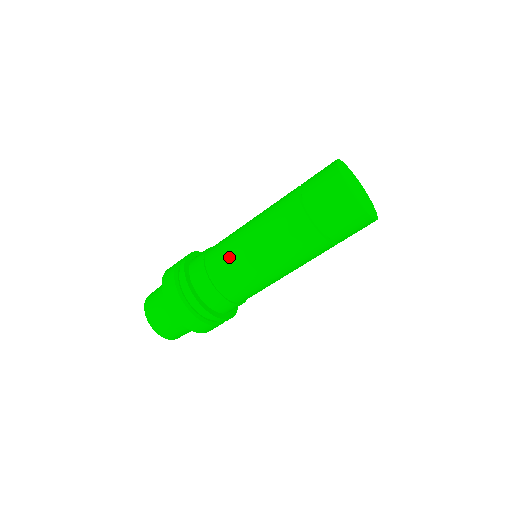
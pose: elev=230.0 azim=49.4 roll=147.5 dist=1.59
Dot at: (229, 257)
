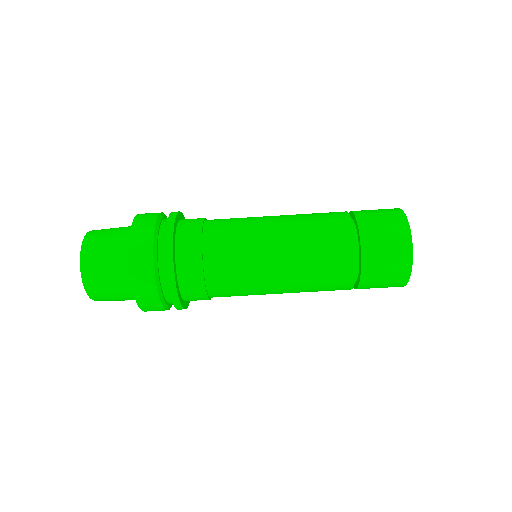
Dot at: (241, 219)
